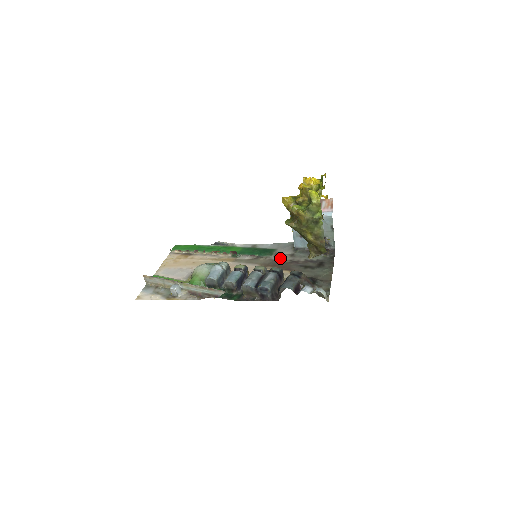
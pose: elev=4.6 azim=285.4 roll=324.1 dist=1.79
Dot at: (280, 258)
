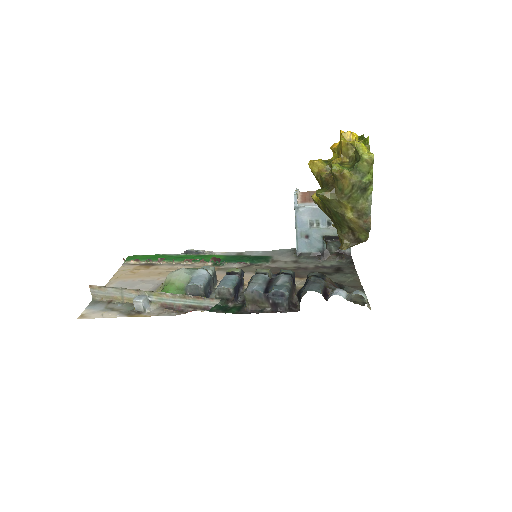
Dot at: (280, 265)
